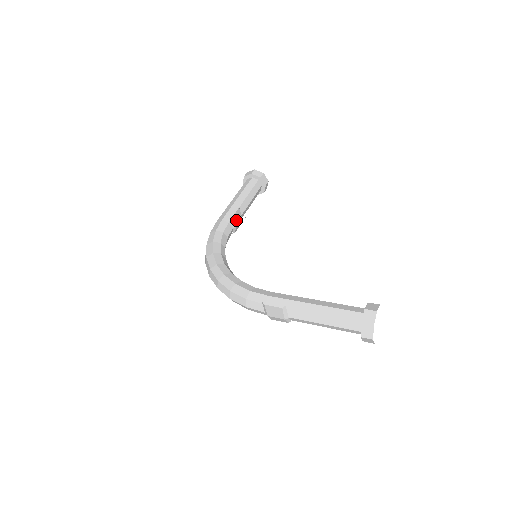
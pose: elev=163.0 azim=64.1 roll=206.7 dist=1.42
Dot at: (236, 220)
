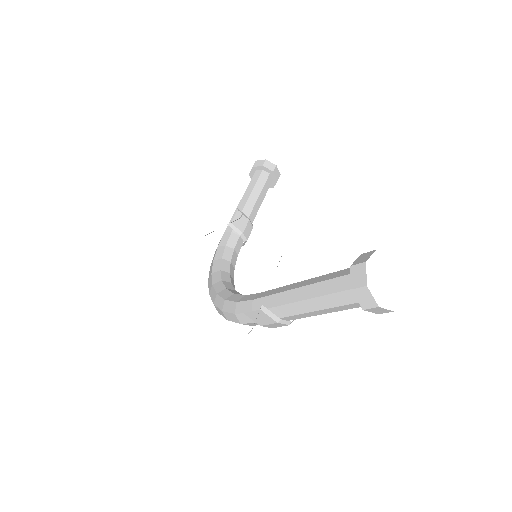
Dot at: (239, 225)
